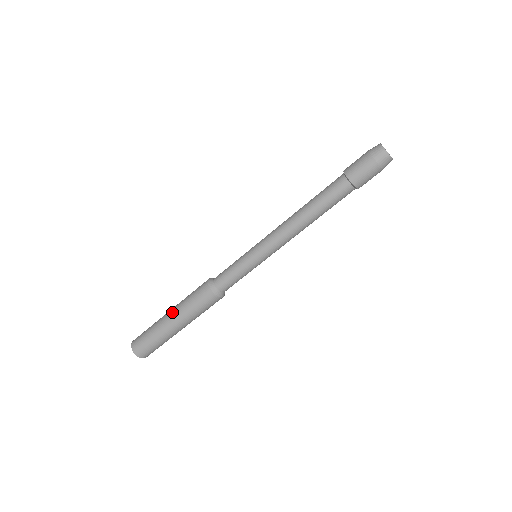
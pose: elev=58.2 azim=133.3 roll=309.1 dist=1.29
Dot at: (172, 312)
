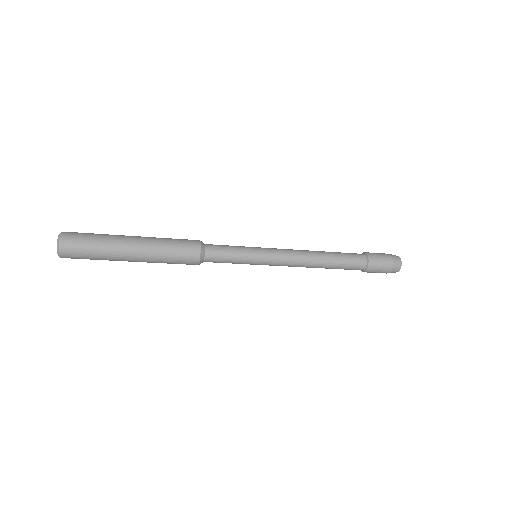
Dot at: (141, 245)
